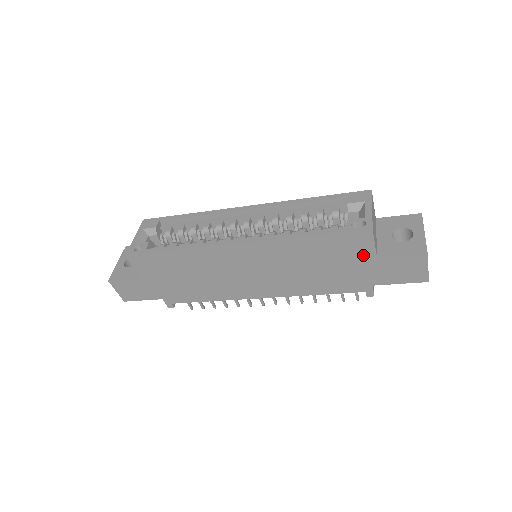
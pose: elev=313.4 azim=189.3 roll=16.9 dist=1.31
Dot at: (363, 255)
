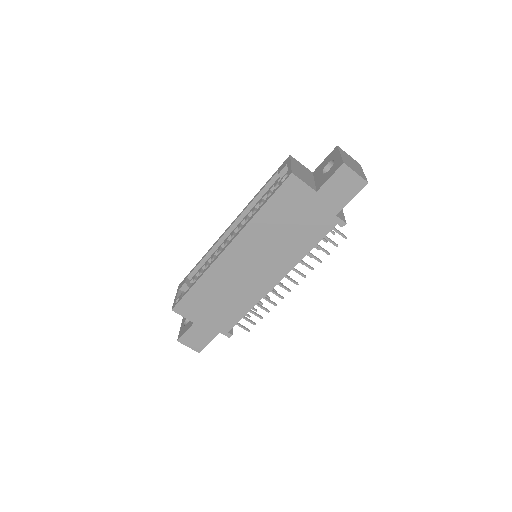
Dot at: (306, 196)
